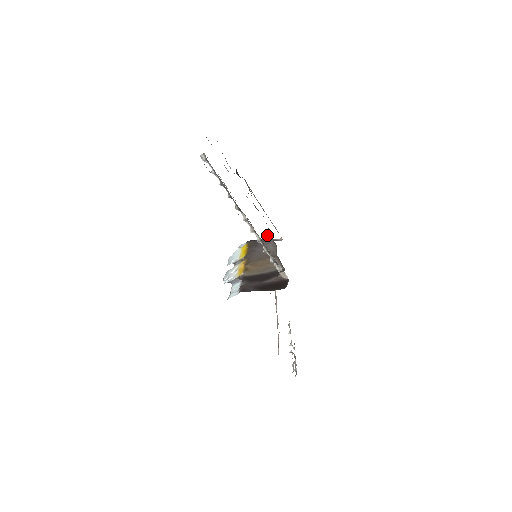
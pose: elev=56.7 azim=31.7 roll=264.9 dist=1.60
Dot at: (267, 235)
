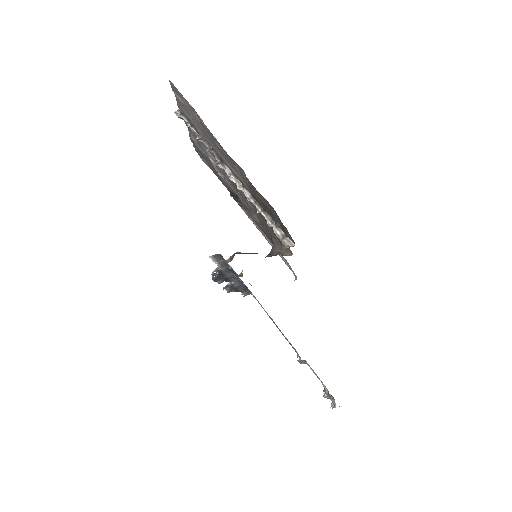
Dot at: occluded
